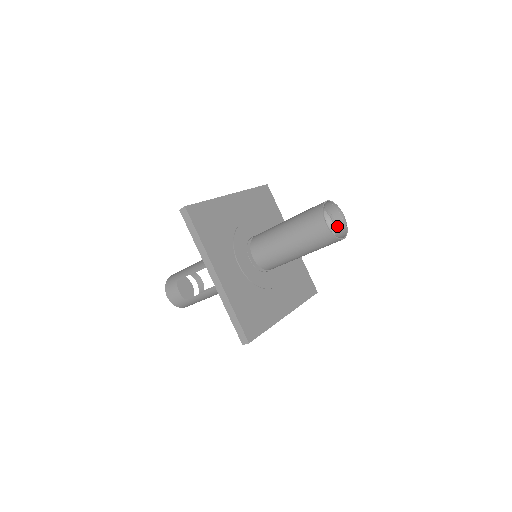
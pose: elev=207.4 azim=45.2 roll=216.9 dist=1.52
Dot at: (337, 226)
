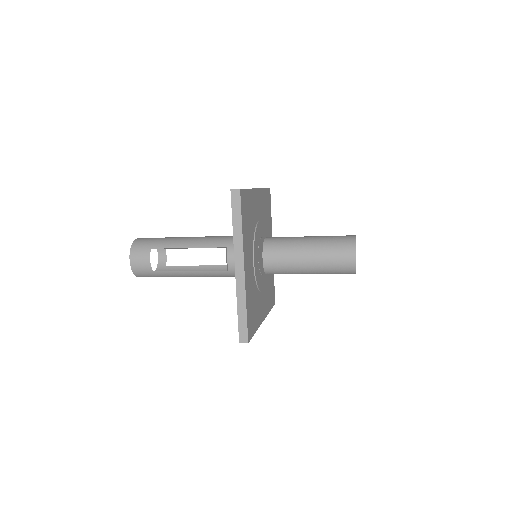
Dot at: occluded
